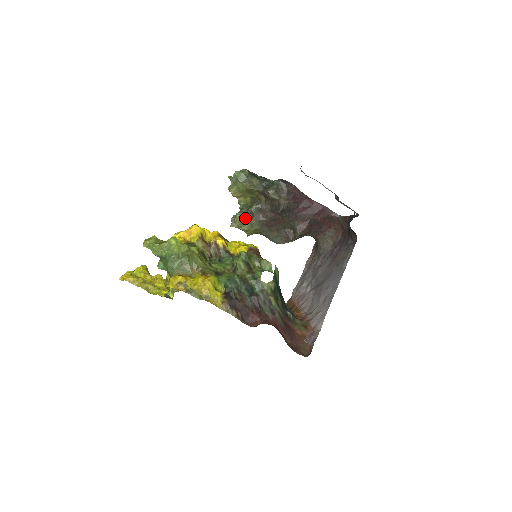
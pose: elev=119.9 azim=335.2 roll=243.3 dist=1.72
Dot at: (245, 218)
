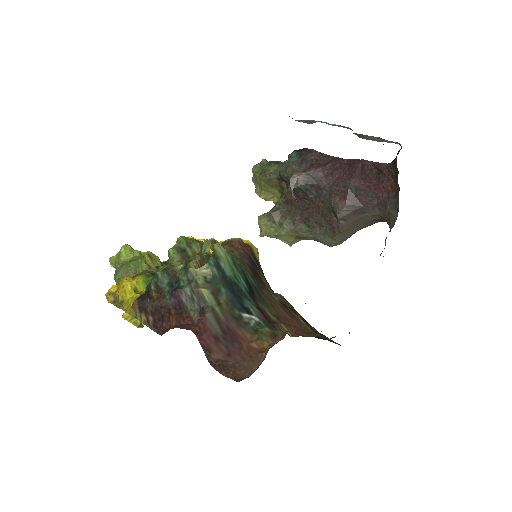
Dot at: (269, 219)
